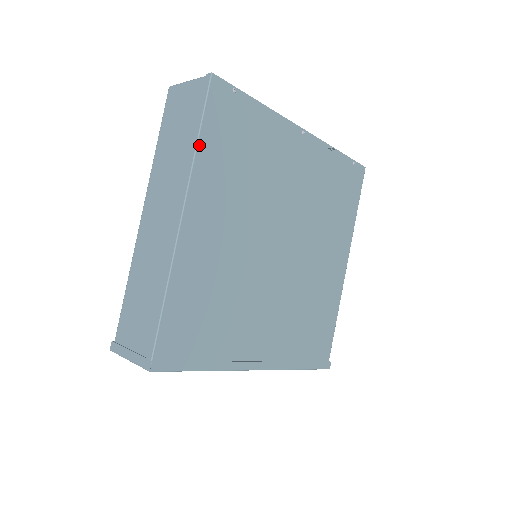
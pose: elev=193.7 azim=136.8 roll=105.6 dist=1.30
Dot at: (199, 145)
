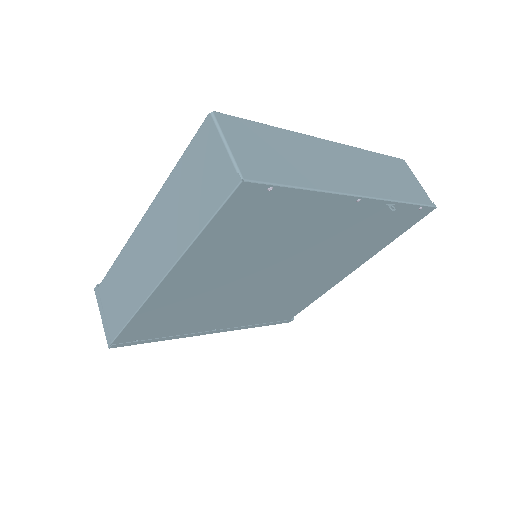
Dot at: (200, 237)
